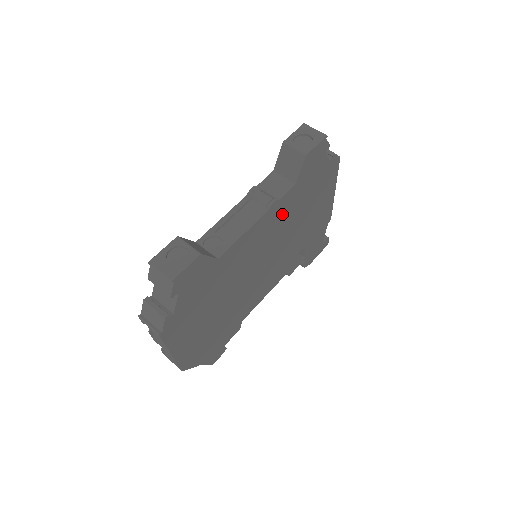
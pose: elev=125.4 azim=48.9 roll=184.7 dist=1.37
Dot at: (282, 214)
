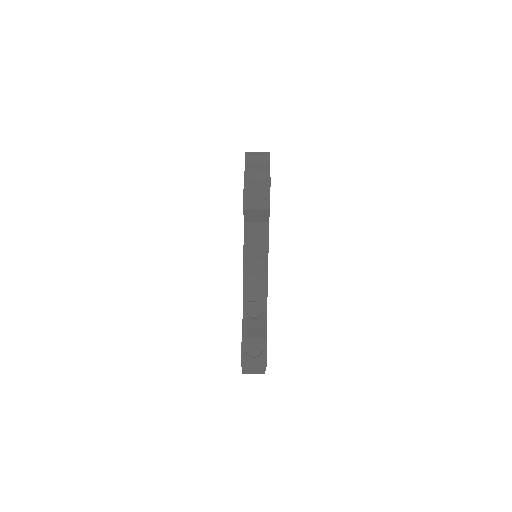
Dot at: occluded
